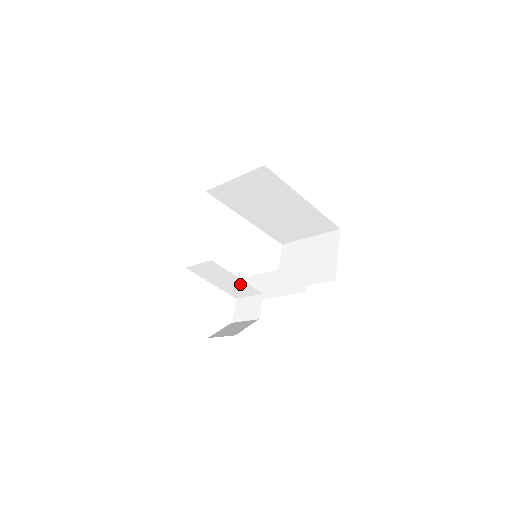
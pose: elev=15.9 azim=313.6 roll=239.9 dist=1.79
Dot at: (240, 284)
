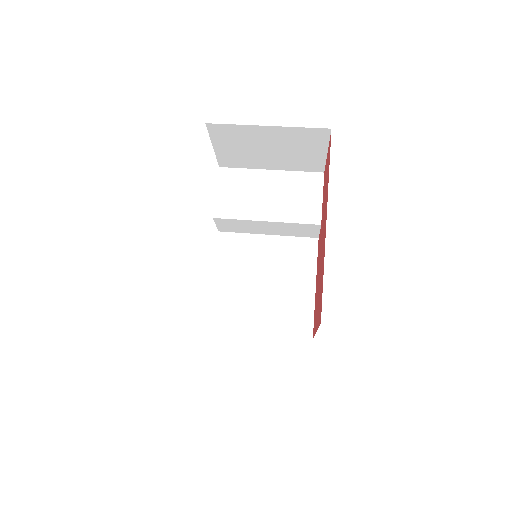
Dot at: (249, 275)
